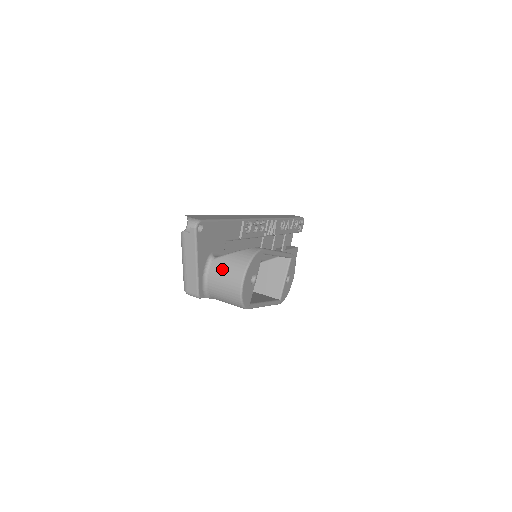
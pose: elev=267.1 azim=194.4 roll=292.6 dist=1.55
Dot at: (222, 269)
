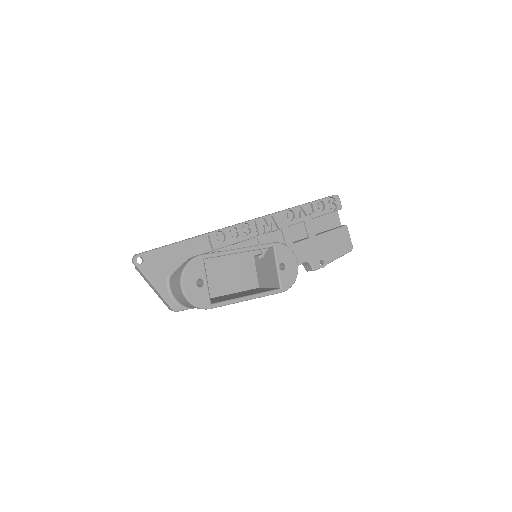
Dot at: (174, 284)
